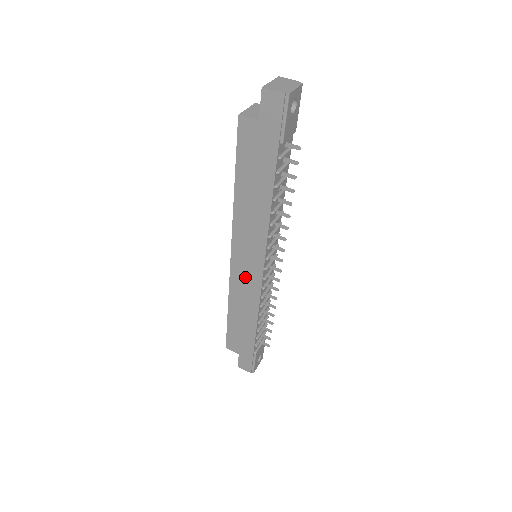
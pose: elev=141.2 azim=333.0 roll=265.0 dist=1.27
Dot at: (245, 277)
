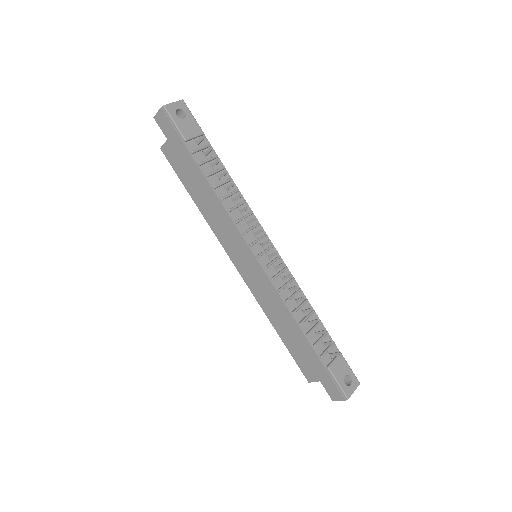
Dot at: (255, 279)
